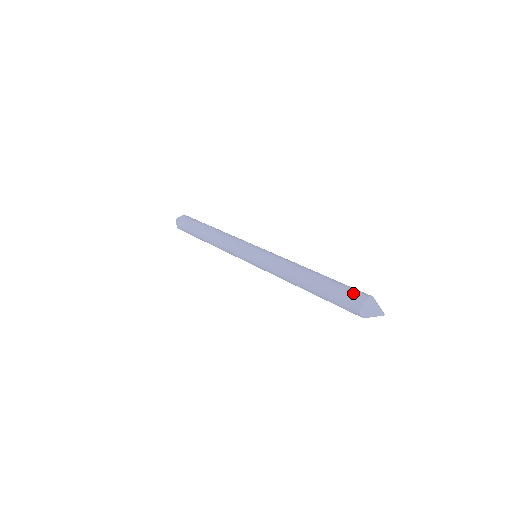
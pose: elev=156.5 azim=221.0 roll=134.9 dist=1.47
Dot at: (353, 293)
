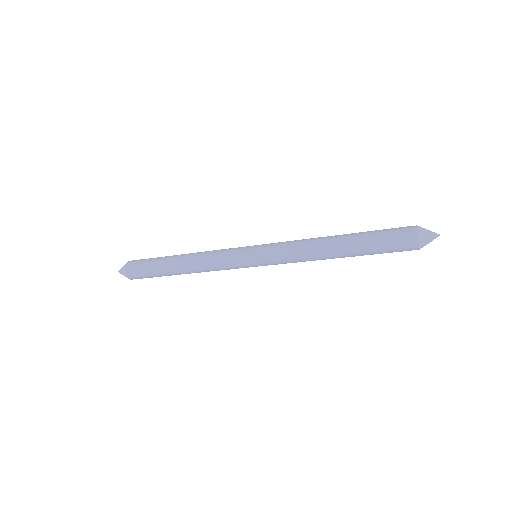
Dot at: (400, 227)
